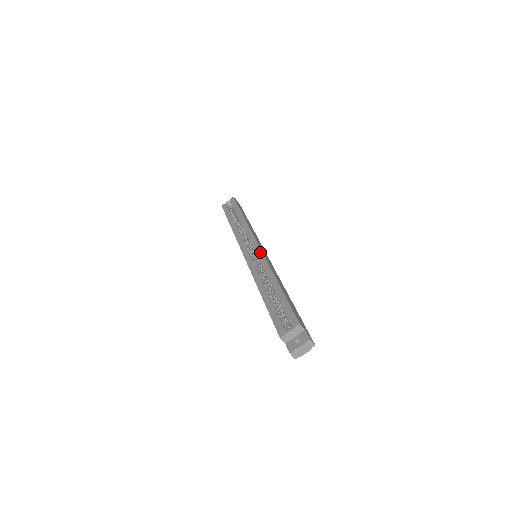
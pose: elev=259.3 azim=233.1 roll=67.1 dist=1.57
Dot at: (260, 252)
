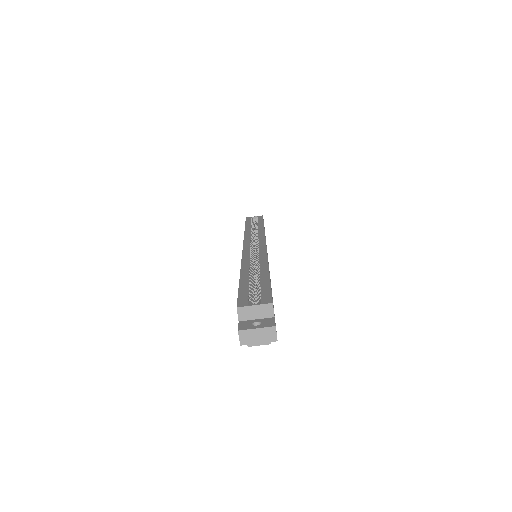
Dot at: (264, 247)
